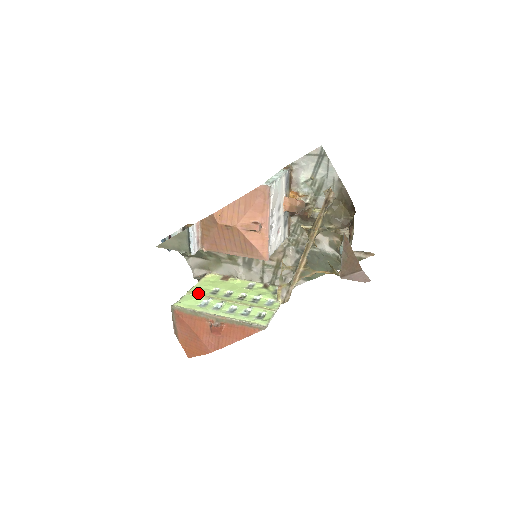
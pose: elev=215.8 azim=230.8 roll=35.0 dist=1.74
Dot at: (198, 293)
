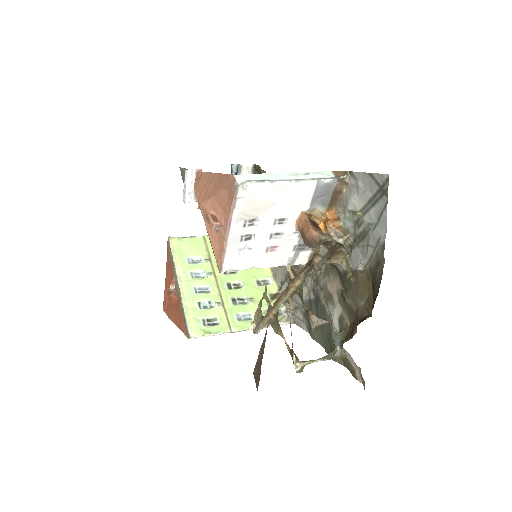
Dot at: (209, 245)
